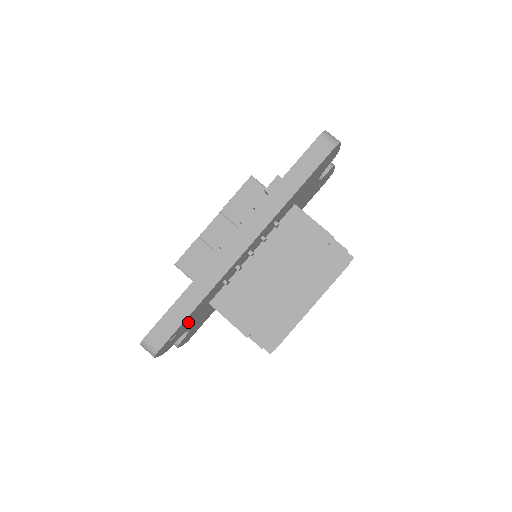
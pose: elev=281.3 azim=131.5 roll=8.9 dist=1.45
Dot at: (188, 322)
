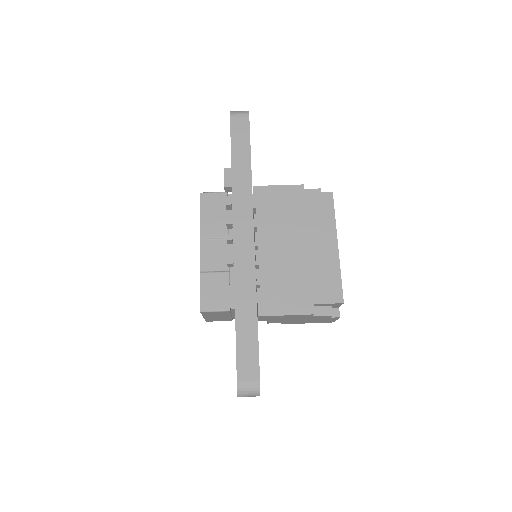
Dot at: occluded
